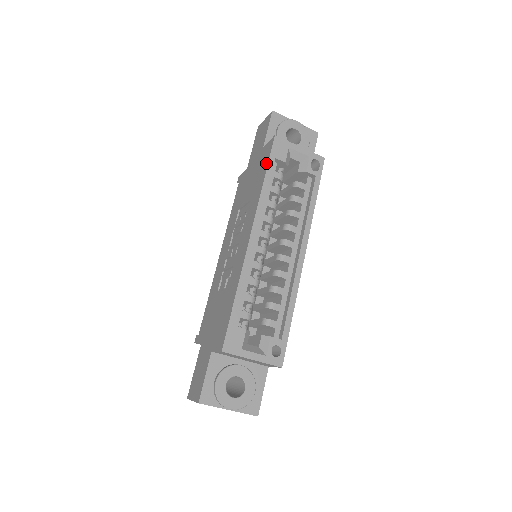
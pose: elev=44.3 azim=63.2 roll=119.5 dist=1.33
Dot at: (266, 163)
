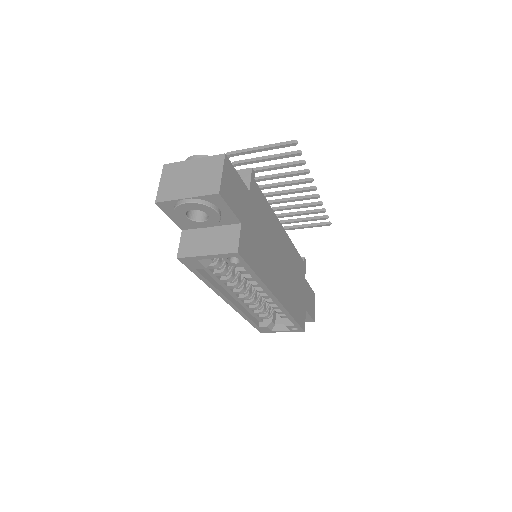
Dot at: occluded
